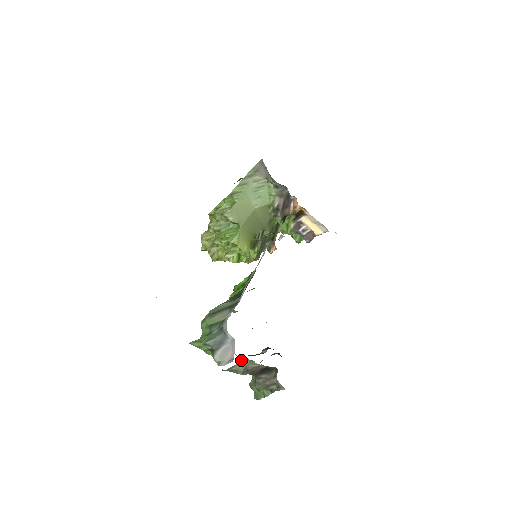
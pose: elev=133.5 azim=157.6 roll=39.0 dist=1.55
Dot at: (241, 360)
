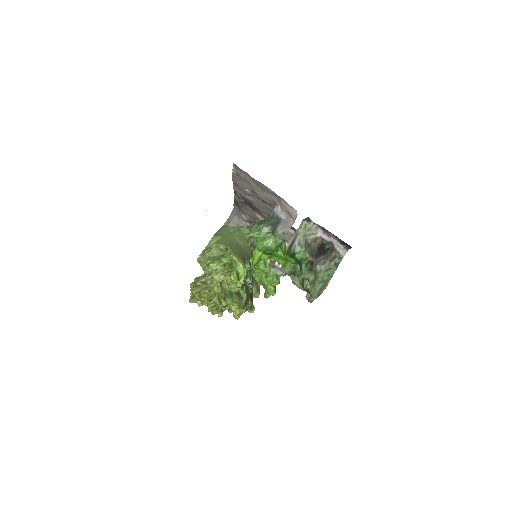
Dot at: (302, 223)
